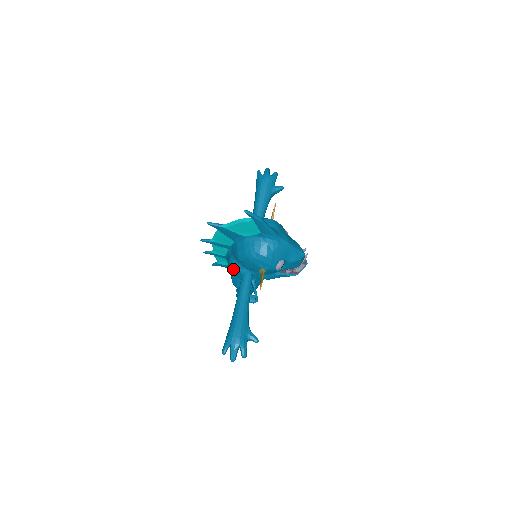
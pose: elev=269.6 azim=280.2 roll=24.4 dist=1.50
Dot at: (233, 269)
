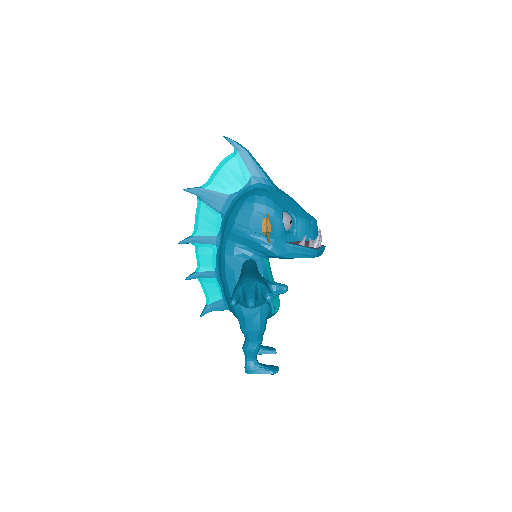
Dot at: (228, 263)
